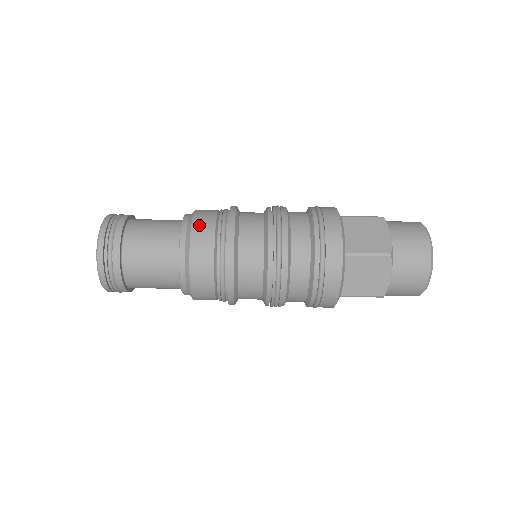
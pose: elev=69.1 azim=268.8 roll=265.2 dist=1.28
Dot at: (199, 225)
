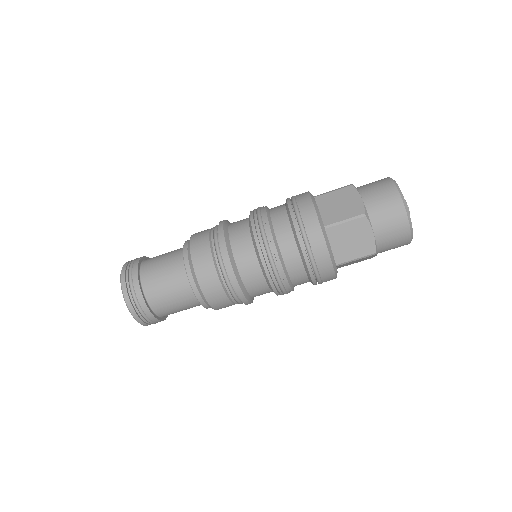
Dot at: (207, 286)
